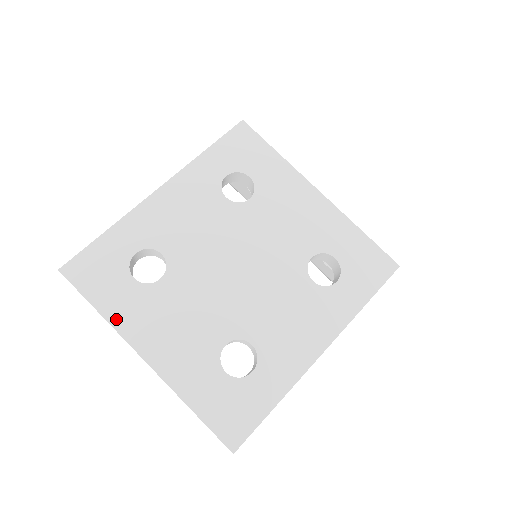
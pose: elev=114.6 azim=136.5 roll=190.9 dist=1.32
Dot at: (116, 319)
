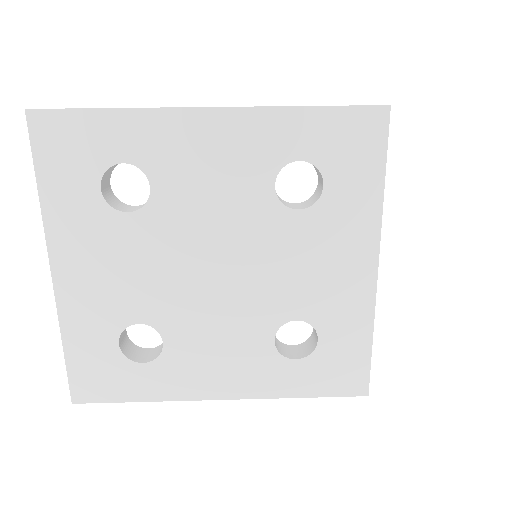
Dot at: (51, 214)
